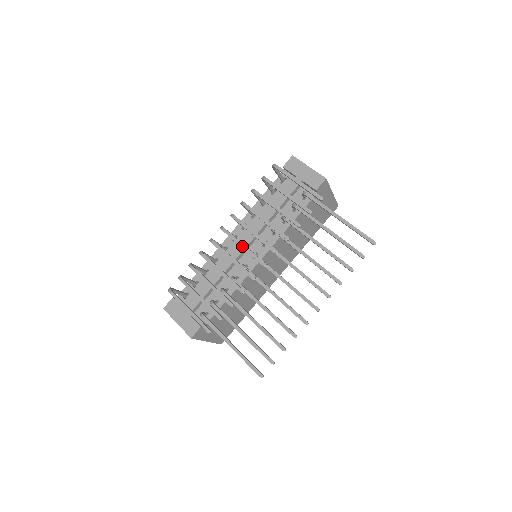
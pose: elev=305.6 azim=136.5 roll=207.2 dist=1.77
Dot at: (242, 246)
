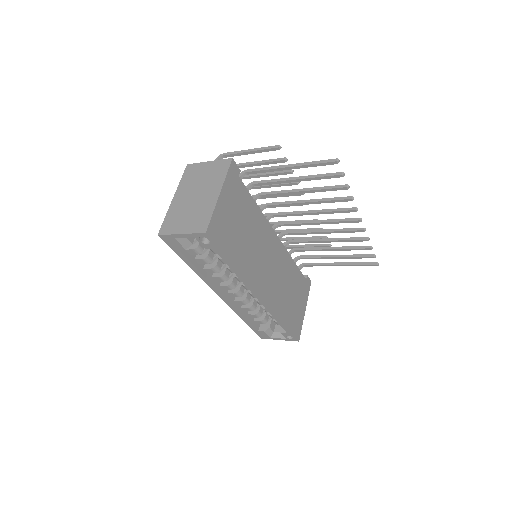
Dot at: occluded
